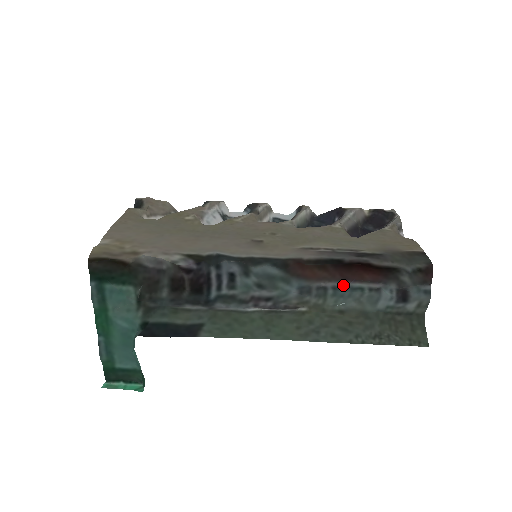
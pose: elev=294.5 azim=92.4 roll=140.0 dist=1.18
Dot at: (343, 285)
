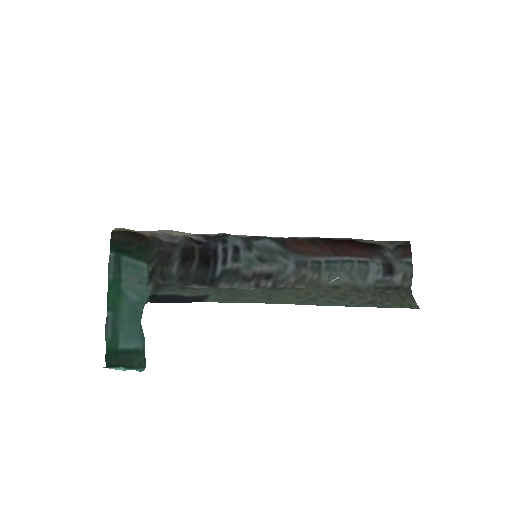
Dot at: (335, 259)
